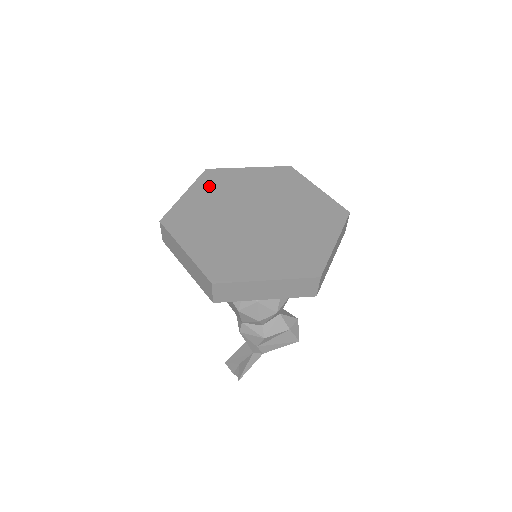
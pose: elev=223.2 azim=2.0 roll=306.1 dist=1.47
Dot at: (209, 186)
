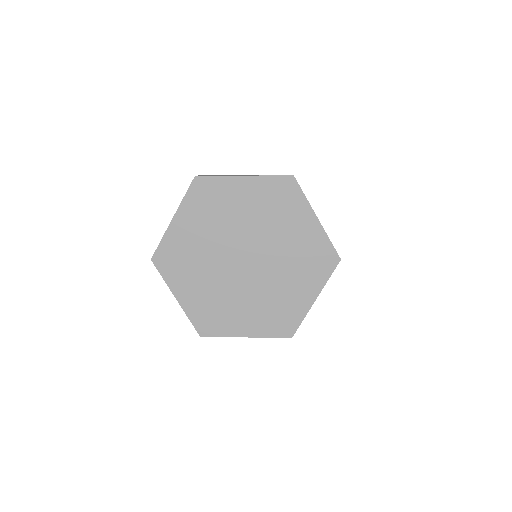
Dot at: (179, 273)
